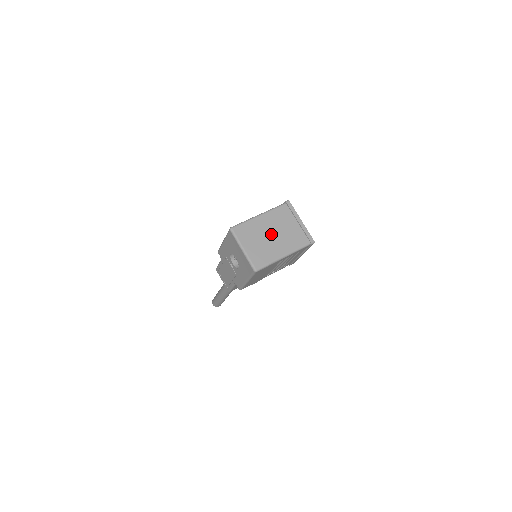
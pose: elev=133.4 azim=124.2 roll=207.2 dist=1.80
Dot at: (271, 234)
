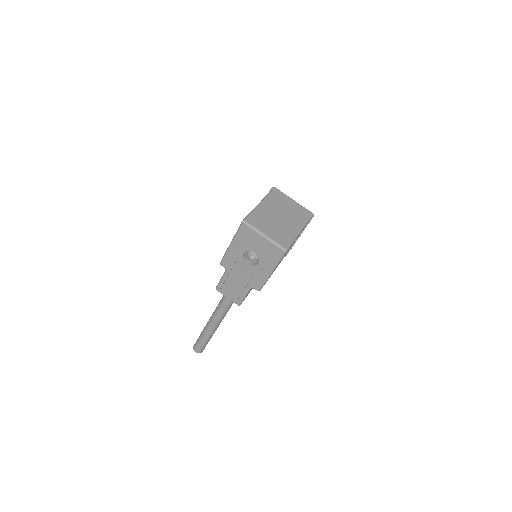
Dot at: (278, 217)
